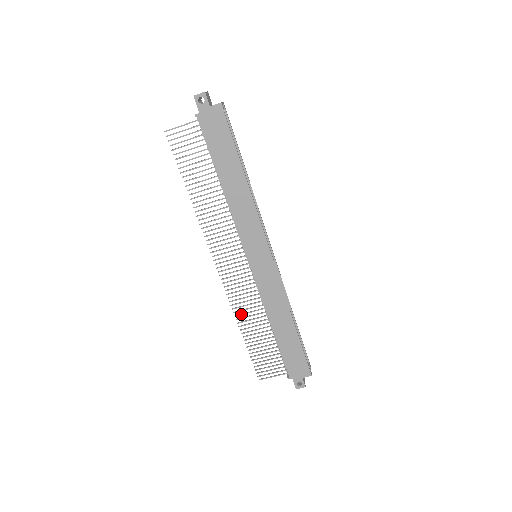
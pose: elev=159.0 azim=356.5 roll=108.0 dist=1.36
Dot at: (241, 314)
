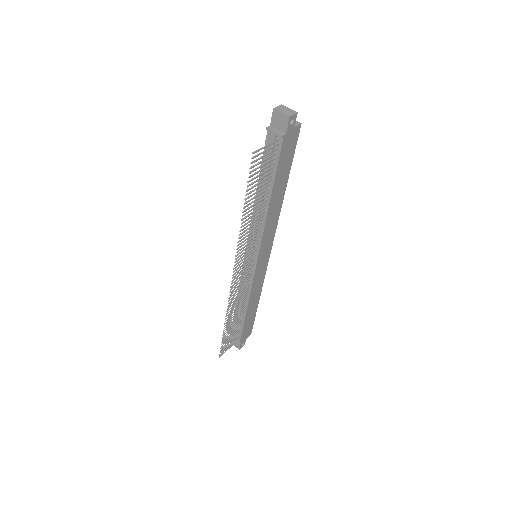
Dot at: (231, 310)
